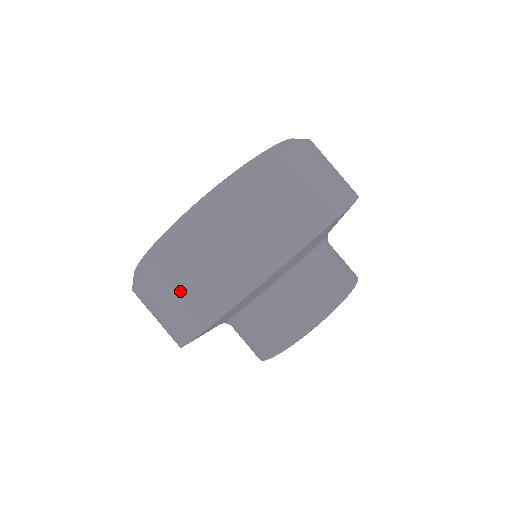
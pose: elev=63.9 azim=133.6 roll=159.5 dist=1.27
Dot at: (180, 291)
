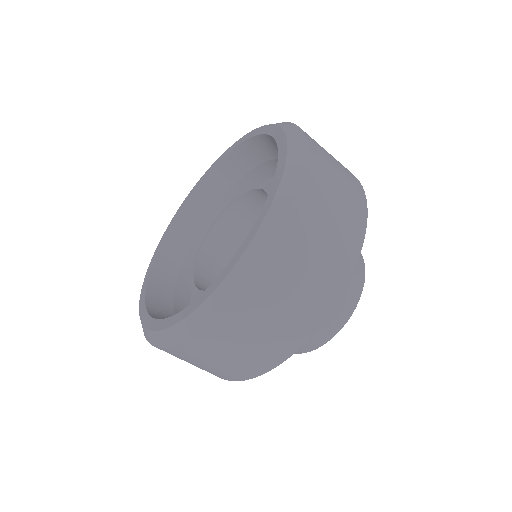
Dot at: (265, 326)
